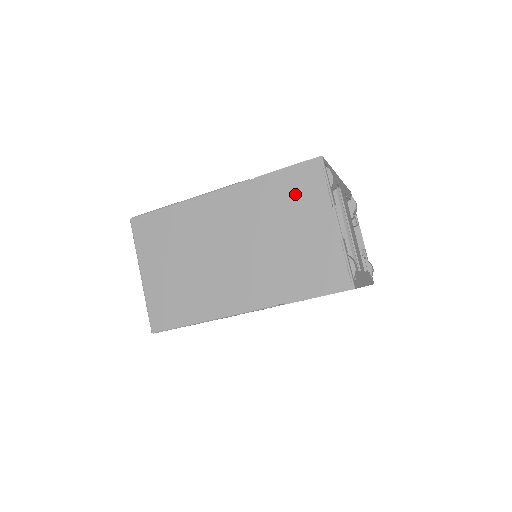
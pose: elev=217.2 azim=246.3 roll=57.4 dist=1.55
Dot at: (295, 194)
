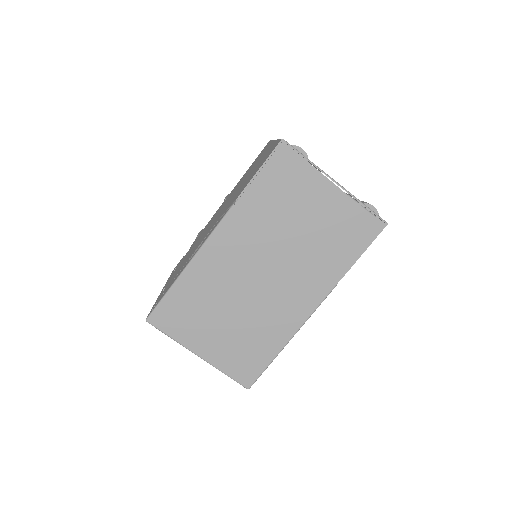
Dot at: (284, 188)
